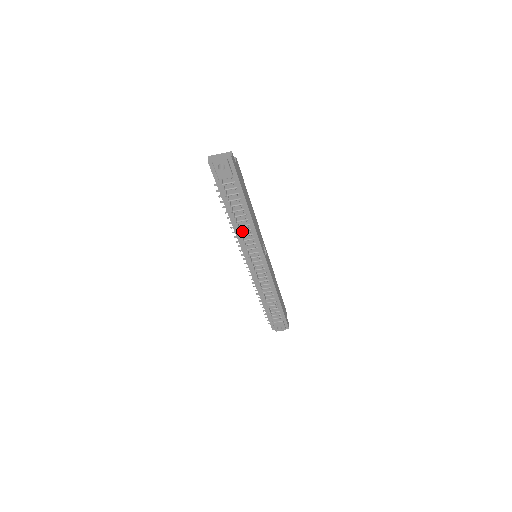
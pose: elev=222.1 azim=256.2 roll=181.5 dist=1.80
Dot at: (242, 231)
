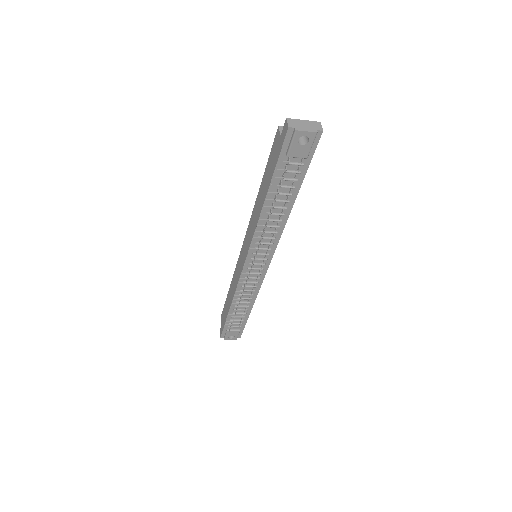
Dot at: (267, 226)
